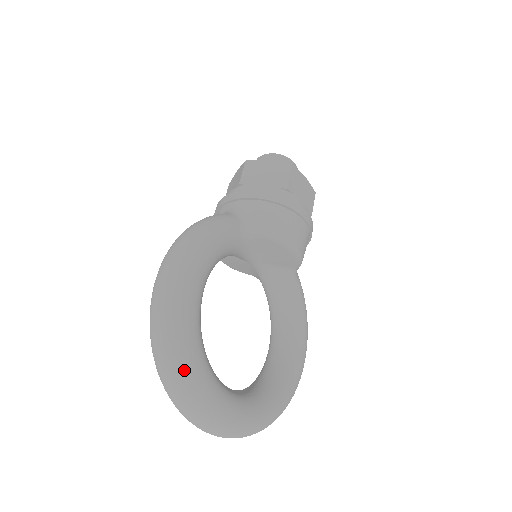
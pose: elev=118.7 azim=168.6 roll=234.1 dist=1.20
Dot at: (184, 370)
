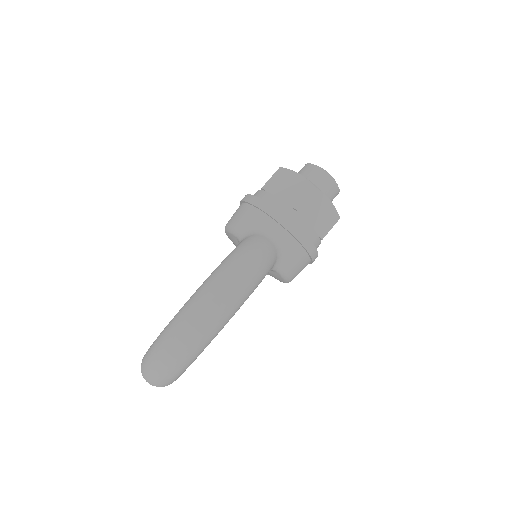
Dot at: (175, 375)
